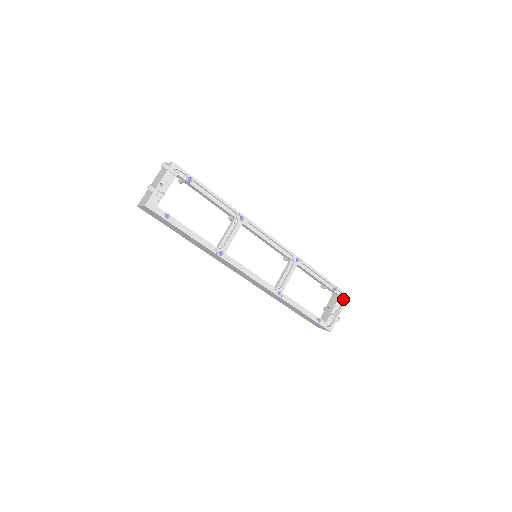
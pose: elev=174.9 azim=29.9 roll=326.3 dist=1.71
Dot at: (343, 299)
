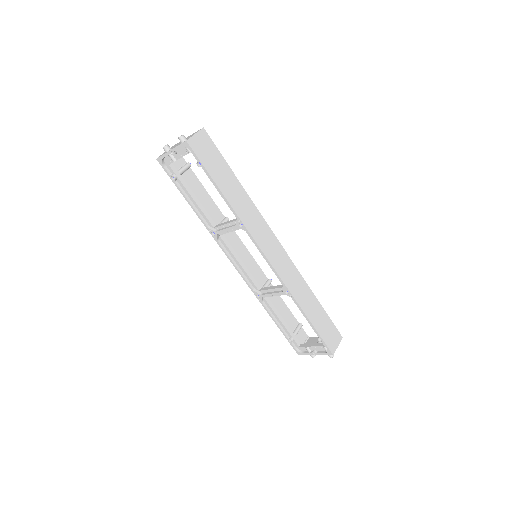
Dot at: (326, 351)
